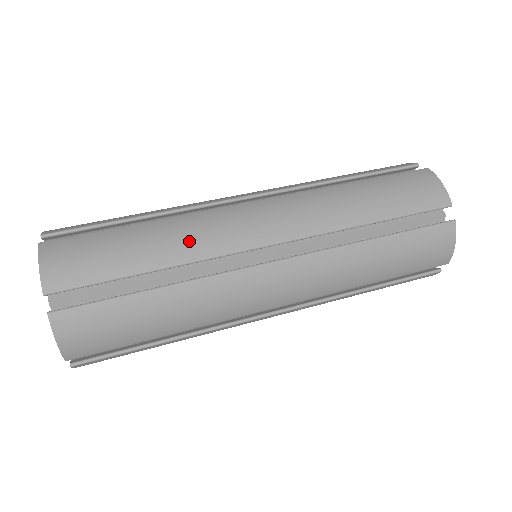
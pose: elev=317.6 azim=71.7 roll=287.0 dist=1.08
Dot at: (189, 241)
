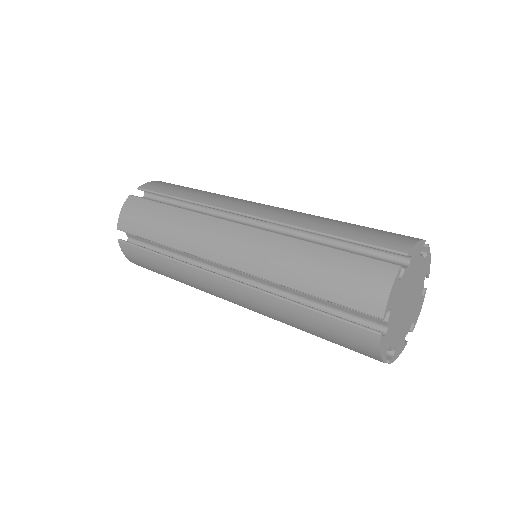
Dot at: (181, 235)
